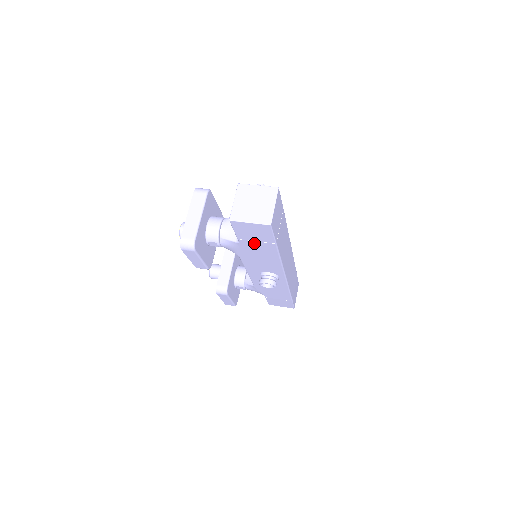
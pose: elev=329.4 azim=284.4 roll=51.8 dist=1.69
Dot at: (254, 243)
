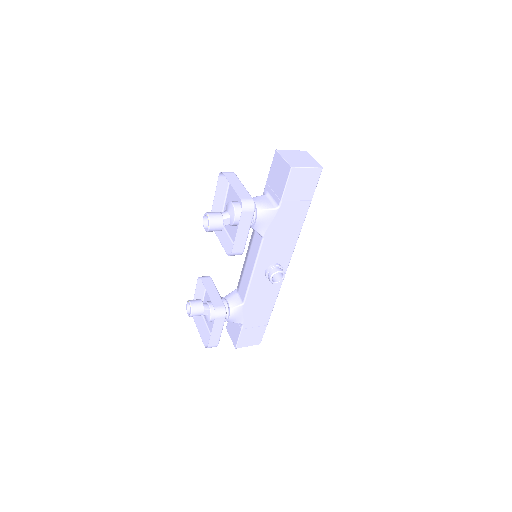
Dot at: (292, 205)
